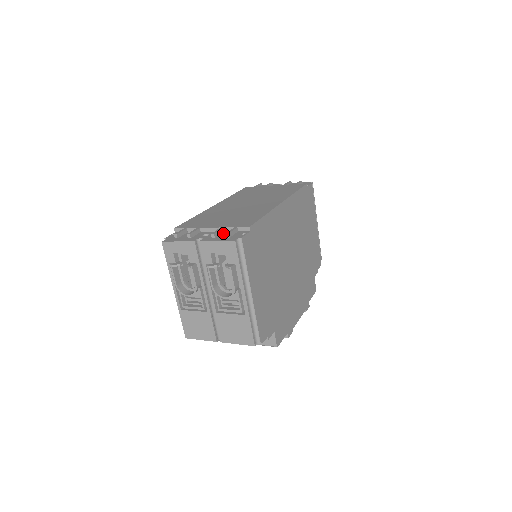
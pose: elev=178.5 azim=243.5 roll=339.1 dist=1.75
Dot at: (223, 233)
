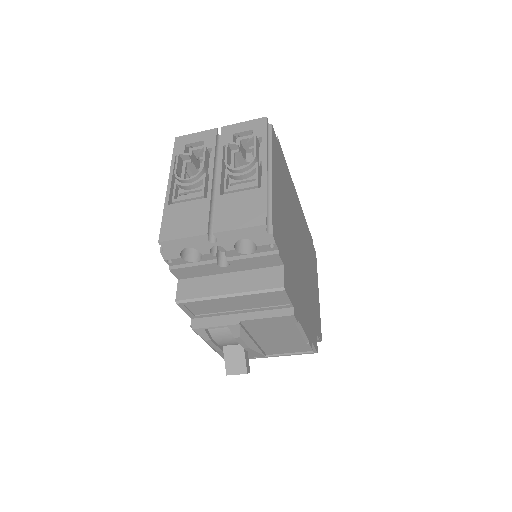
Dot at: occluded
